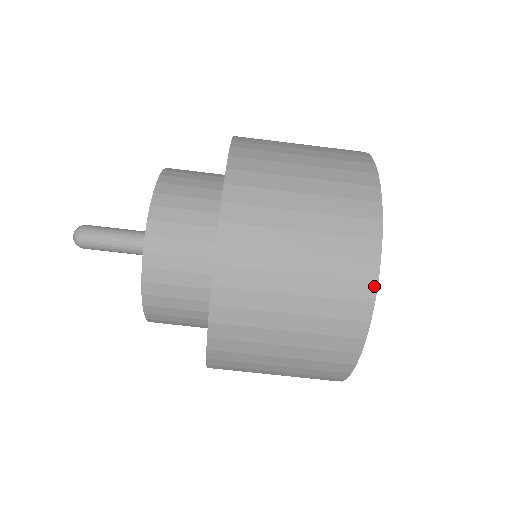
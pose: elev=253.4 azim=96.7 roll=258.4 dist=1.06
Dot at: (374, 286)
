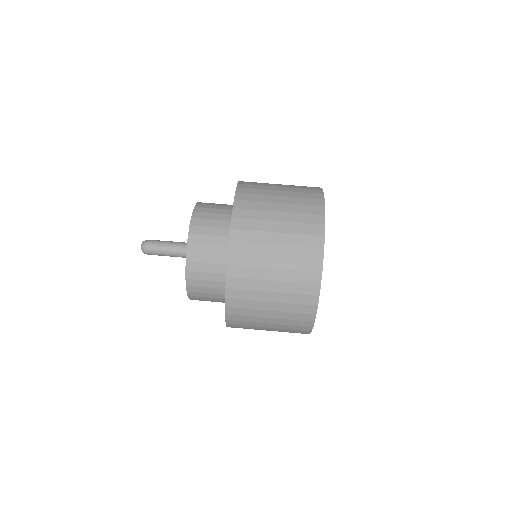
Dot at: (322, 195)
